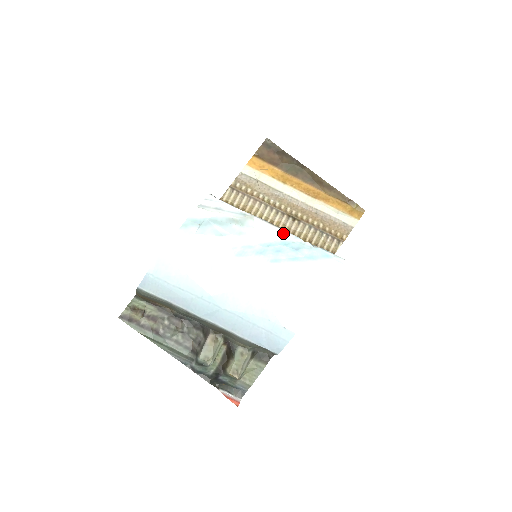
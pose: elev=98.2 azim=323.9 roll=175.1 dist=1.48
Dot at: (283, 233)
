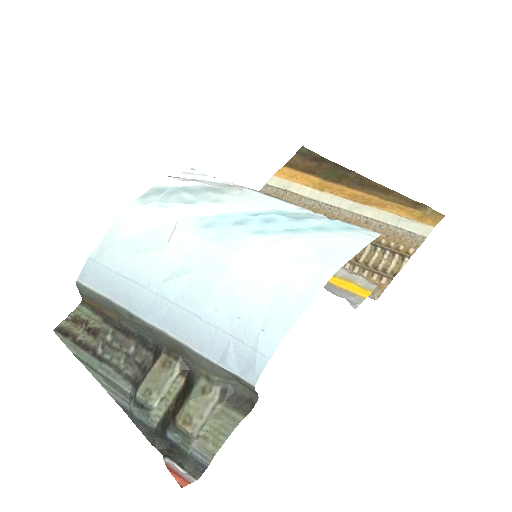
Dot at: (282, 203)
